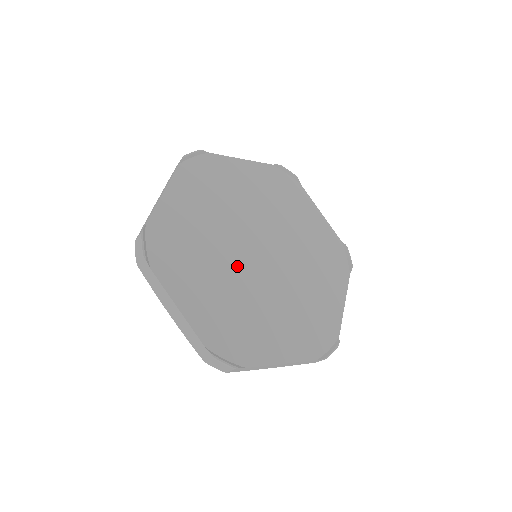
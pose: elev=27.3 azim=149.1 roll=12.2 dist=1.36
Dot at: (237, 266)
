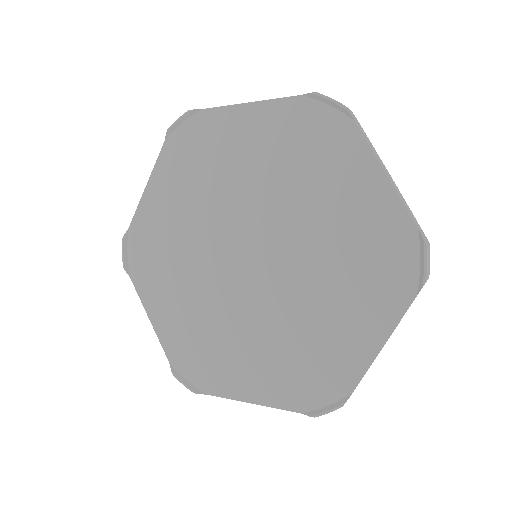
Dot at: (249, 303)
